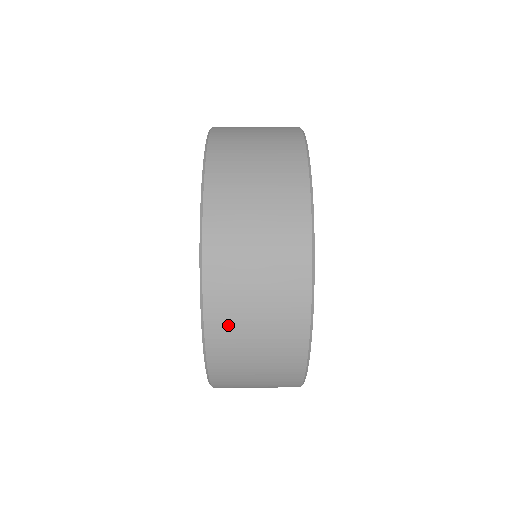
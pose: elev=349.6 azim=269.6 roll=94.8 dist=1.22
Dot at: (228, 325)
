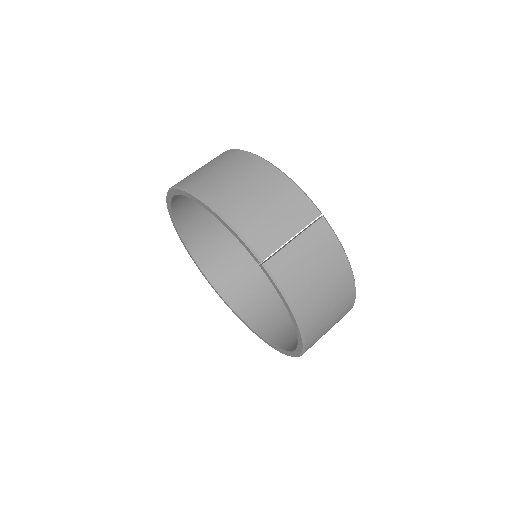
Dot at: occluded
